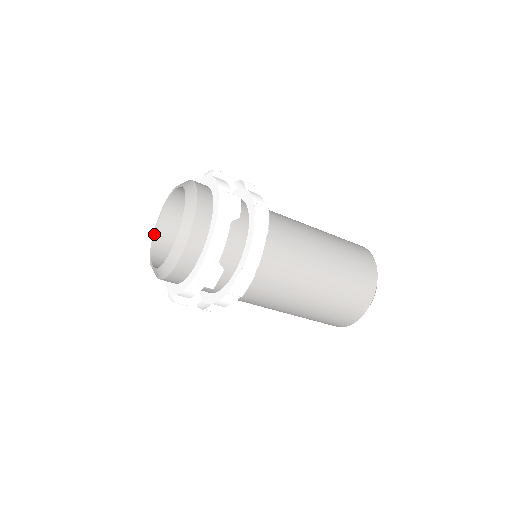
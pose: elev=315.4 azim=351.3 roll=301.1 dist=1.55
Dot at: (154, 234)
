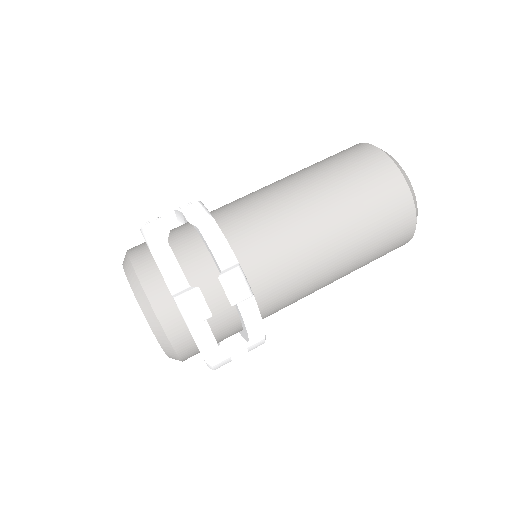
Dot at: occluded
